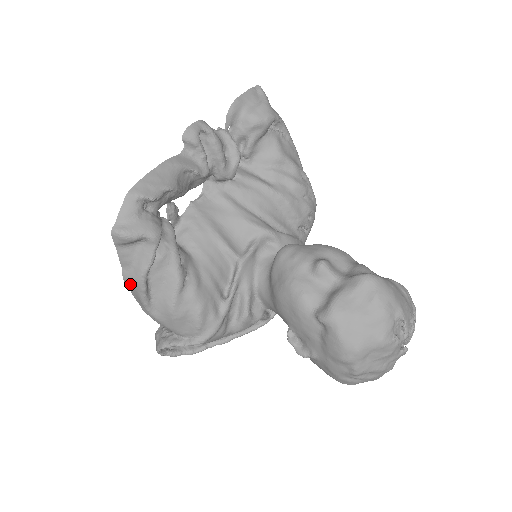
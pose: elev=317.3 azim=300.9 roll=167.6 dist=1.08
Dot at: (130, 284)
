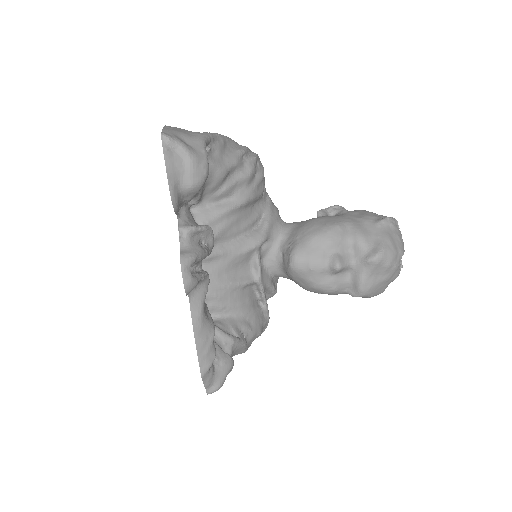
Dot at: occluded
